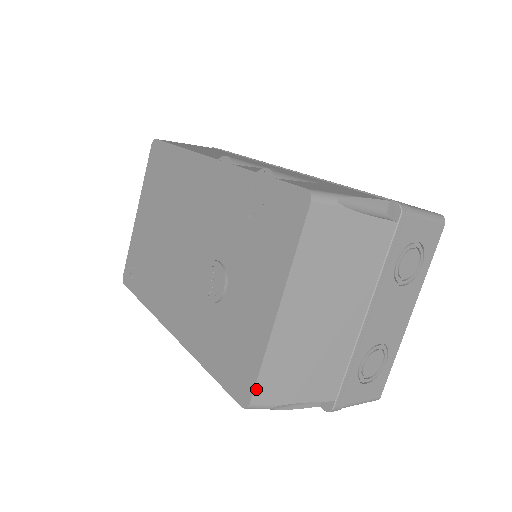
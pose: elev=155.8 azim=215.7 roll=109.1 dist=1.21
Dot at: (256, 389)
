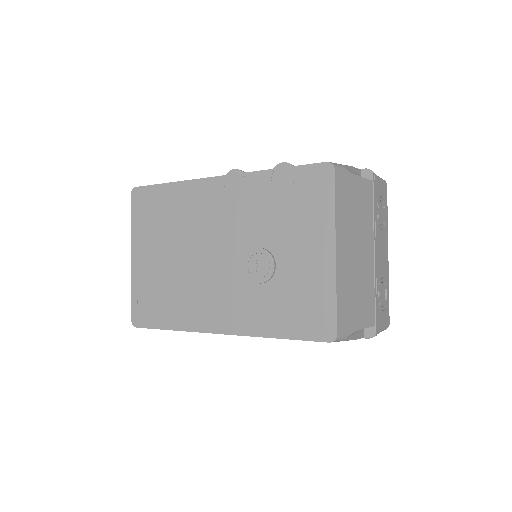
Dot at: (338, 321)
